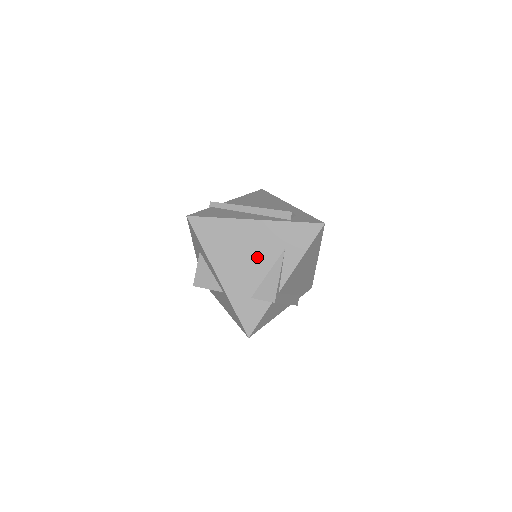
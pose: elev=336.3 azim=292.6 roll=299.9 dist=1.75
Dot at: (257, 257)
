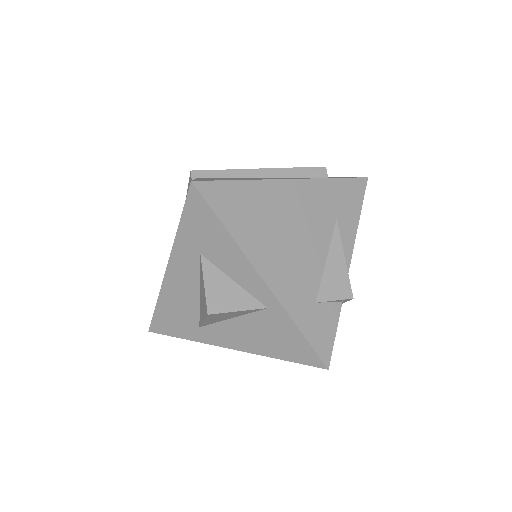
Dot at: (308, 236)
